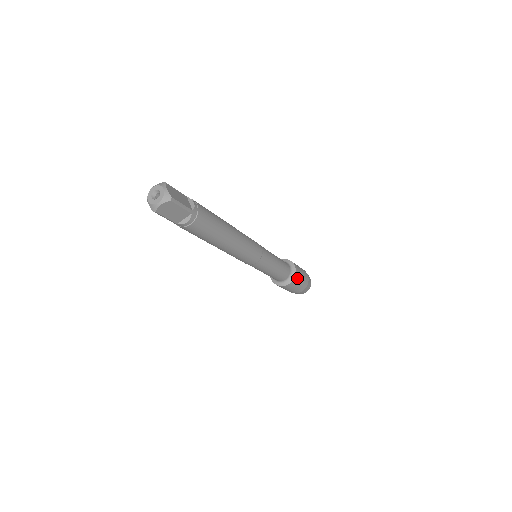
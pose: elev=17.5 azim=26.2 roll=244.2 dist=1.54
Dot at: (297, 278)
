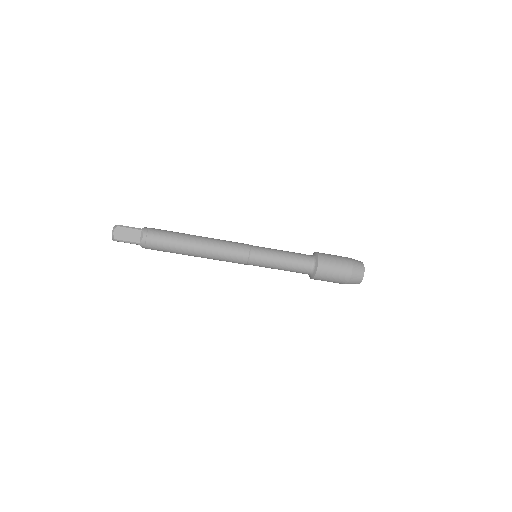
Dot at: (324, 258)
